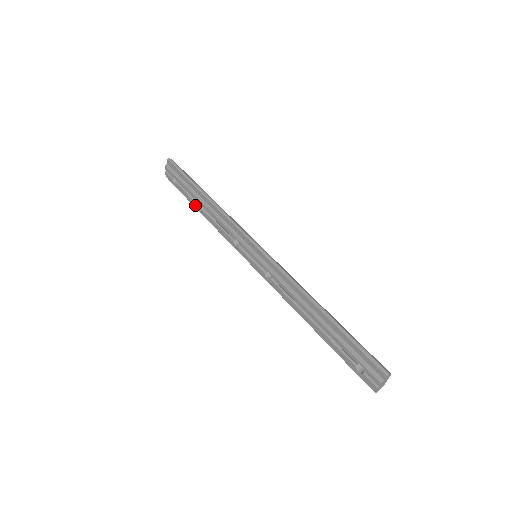
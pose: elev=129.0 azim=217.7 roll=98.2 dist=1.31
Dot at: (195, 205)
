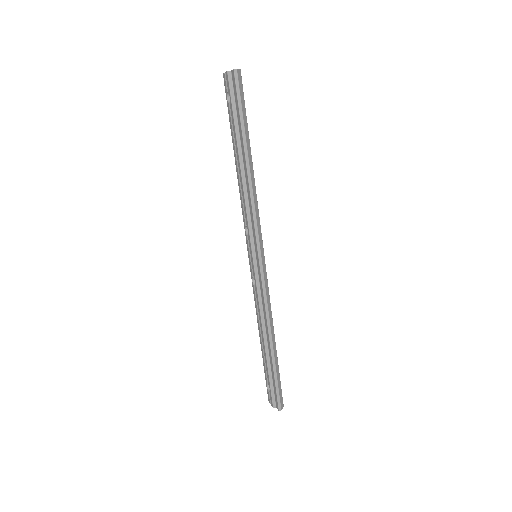
Dot at: (234, 150)
